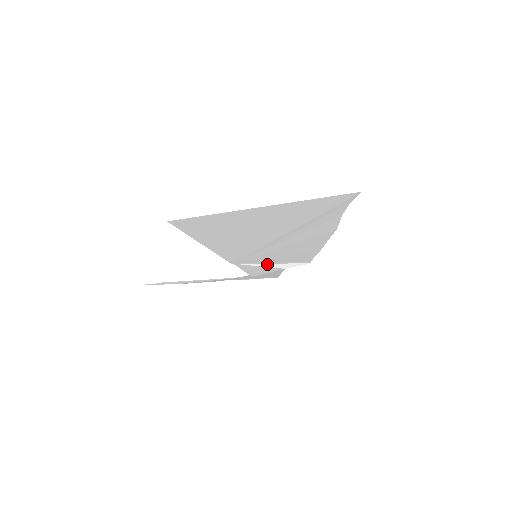
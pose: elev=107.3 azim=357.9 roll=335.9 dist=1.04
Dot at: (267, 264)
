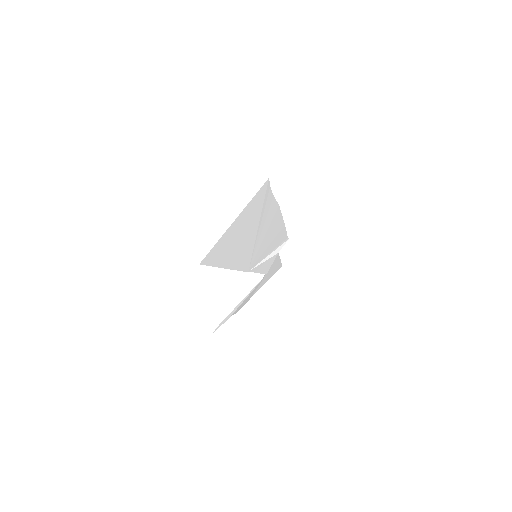
Dot at: (266, 258)
